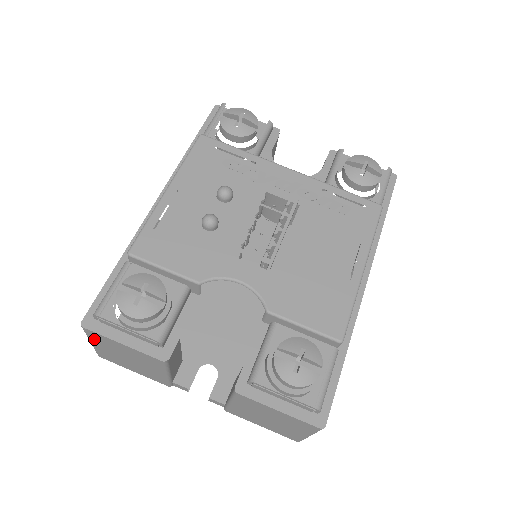
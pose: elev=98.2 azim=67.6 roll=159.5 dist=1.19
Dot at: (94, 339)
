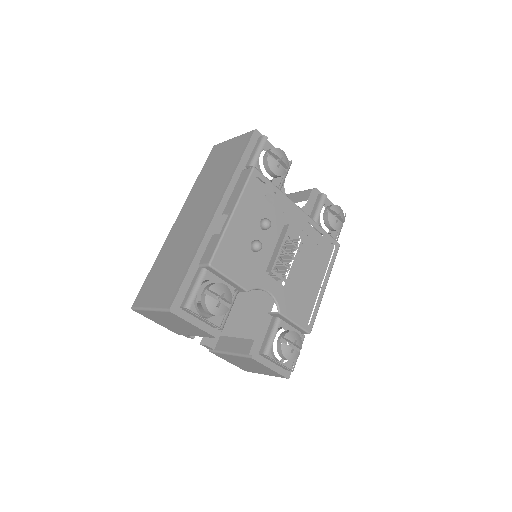
Dot at: (163, 314)
